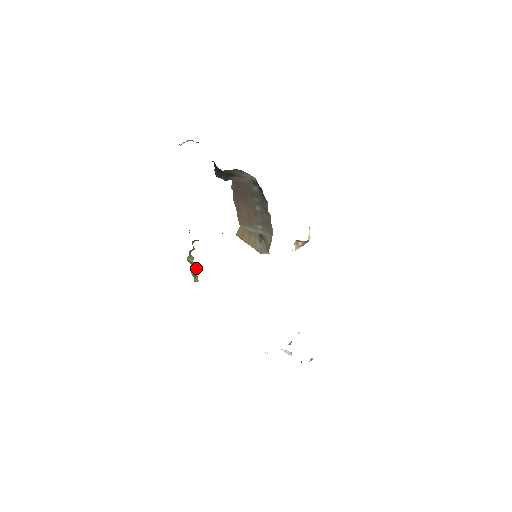
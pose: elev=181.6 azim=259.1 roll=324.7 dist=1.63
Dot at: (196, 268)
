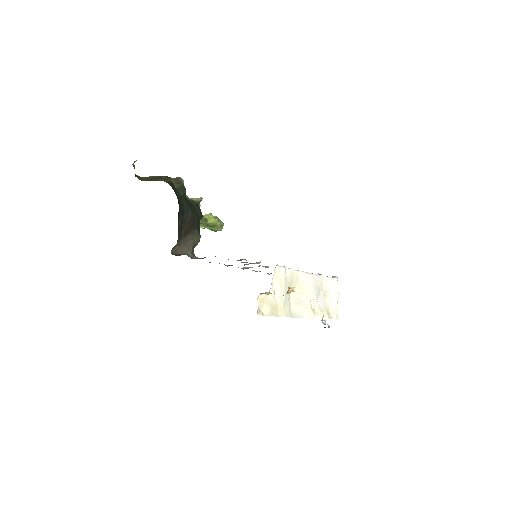
Dot at: (217, 223)
